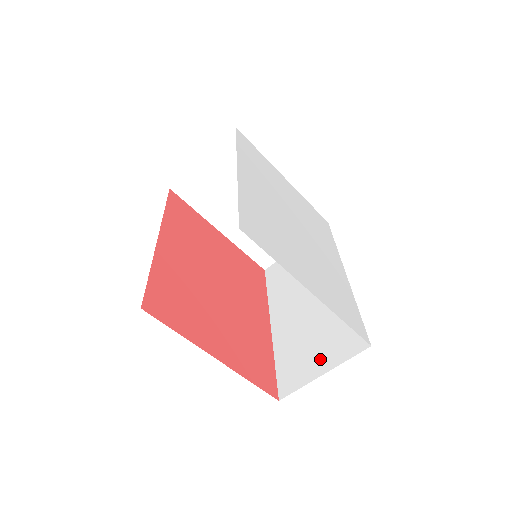
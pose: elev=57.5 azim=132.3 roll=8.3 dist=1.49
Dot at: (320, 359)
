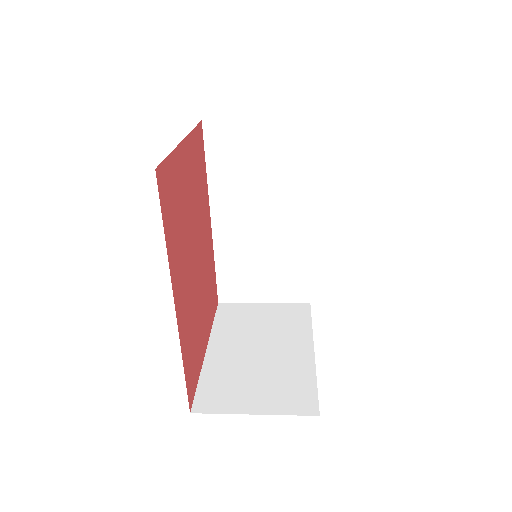
Dot at: (264, 290)
